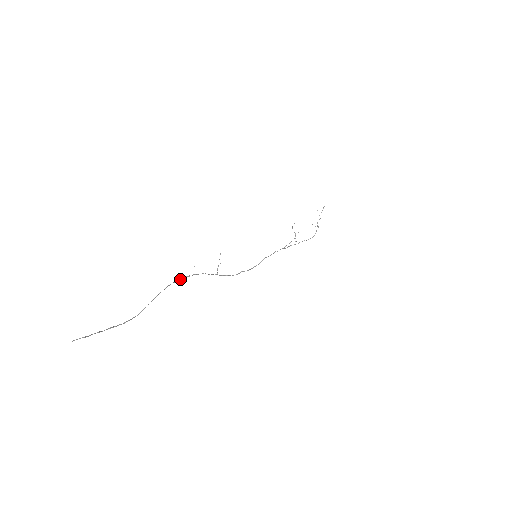
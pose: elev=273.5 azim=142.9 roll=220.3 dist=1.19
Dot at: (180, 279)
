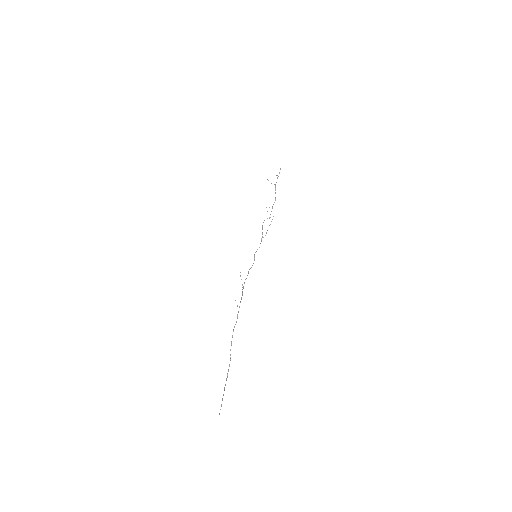
Dot at: occluded
